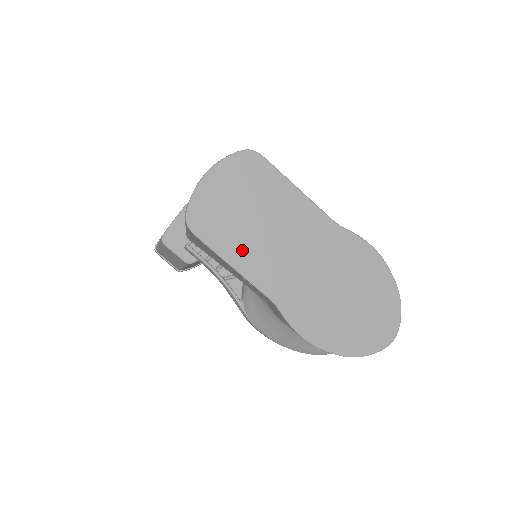
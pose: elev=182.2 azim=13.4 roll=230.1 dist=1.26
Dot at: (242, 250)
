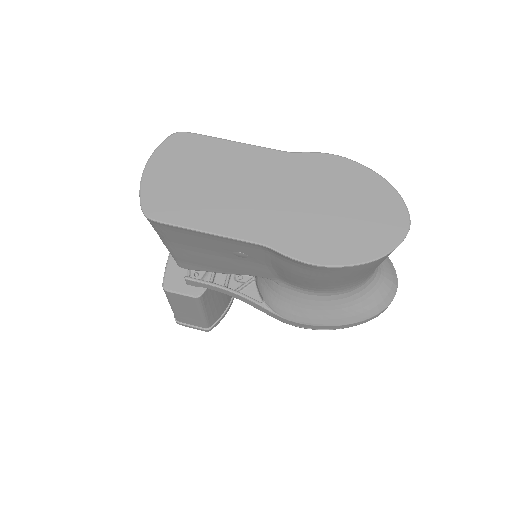
Dot at: (209, 214)
